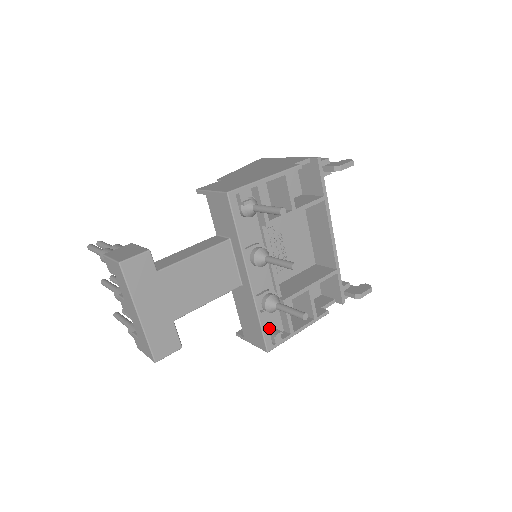
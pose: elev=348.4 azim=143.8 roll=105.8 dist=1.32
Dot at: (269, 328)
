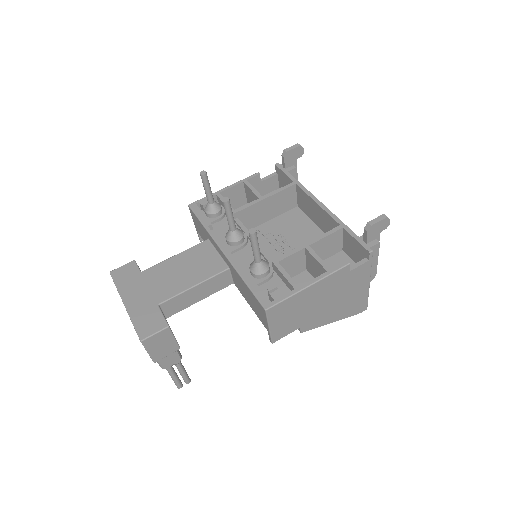
Dot at: occluded
